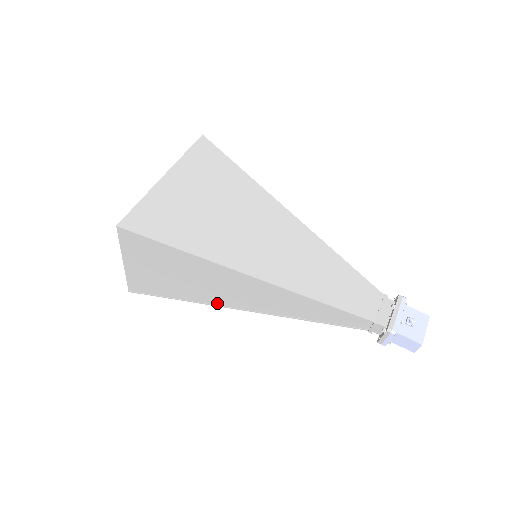
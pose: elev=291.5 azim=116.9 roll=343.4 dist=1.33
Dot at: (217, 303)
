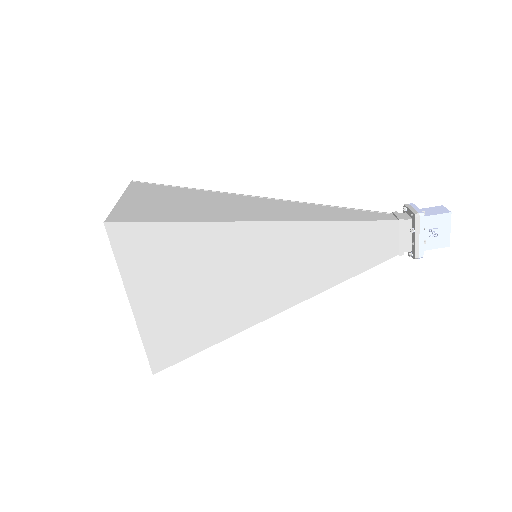
Dot at: occluded
